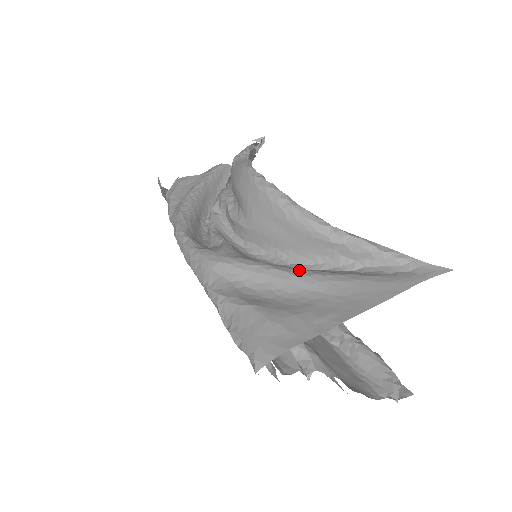
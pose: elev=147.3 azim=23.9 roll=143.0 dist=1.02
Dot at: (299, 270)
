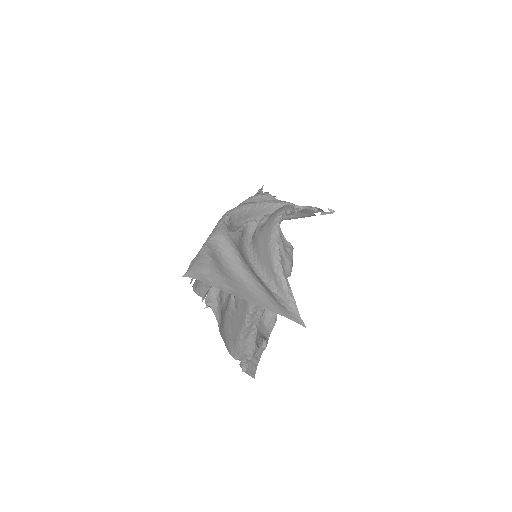
Dot at: (247, 267)
